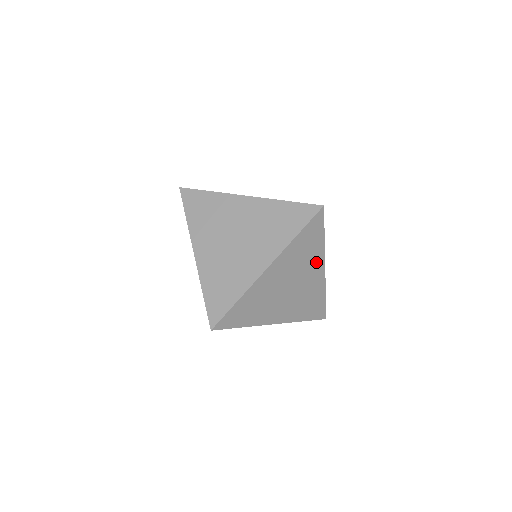
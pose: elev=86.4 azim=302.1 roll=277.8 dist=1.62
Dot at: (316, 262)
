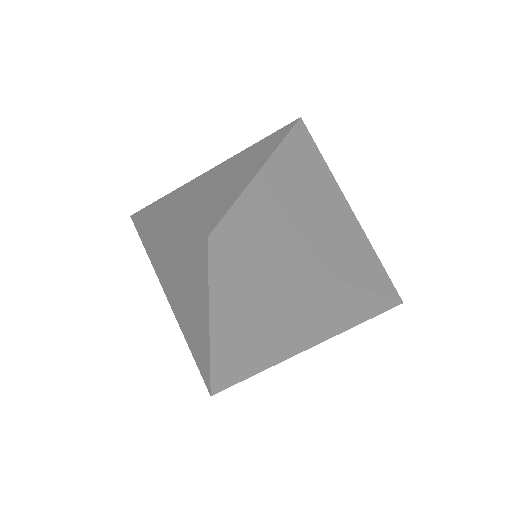
Dot at: (331, 190)
